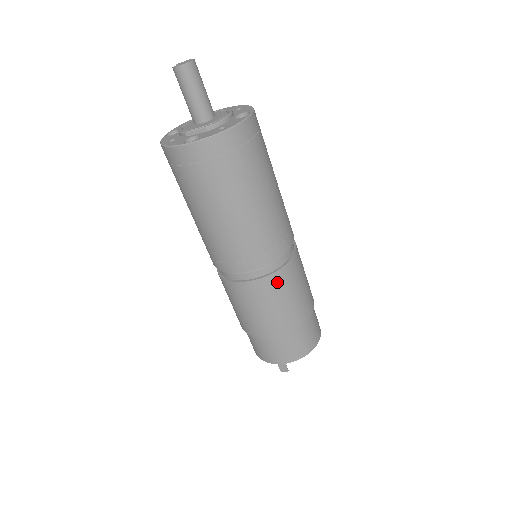
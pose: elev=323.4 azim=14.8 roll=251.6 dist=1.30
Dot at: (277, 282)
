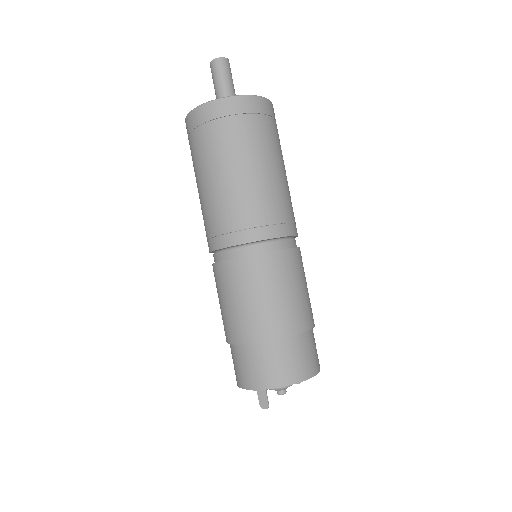
Dot at: (267, 266)
